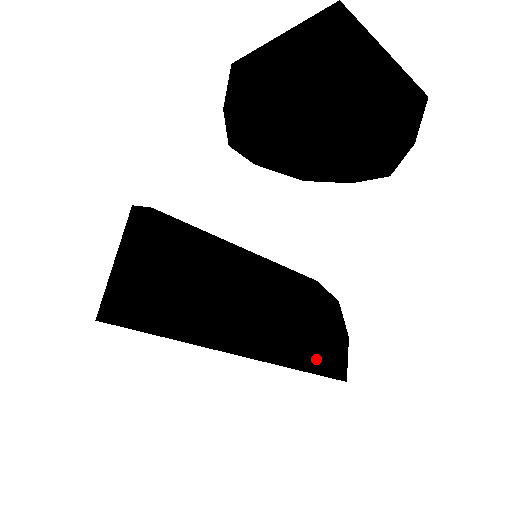
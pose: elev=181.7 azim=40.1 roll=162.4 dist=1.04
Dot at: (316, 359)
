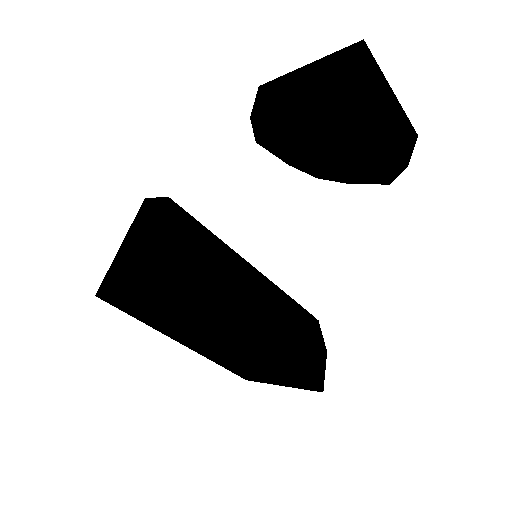
Dot at: (299, 362)
